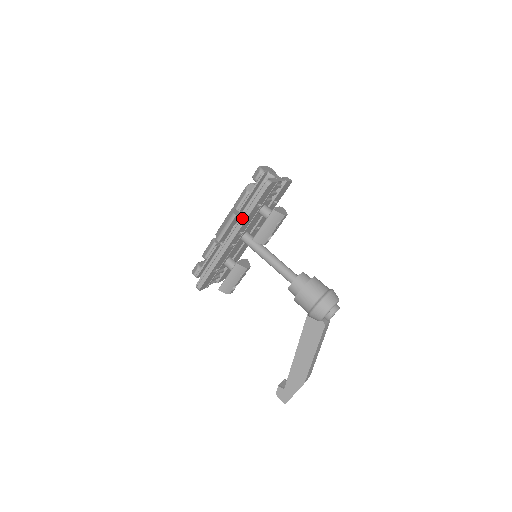
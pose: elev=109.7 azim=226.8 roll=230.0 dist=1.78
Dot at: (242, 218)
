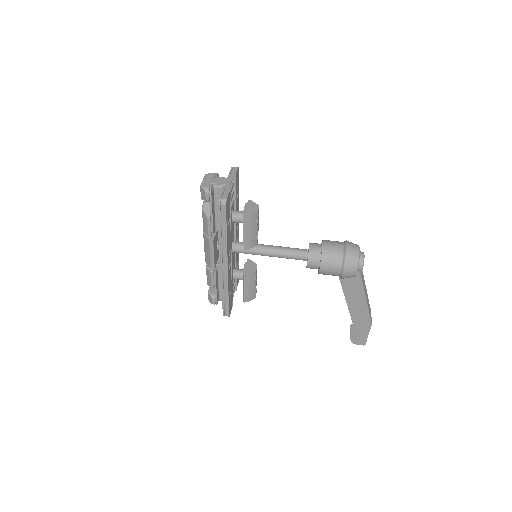
Dot at: (222, 245)
